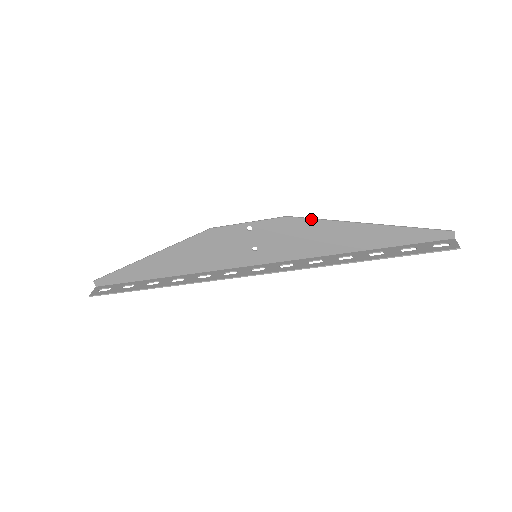
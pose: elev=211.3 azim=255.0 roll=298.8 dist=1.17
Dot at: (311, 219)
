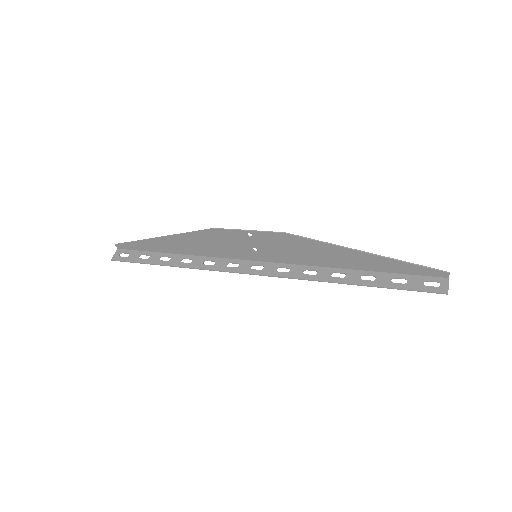
Dot at: (308, 239)
